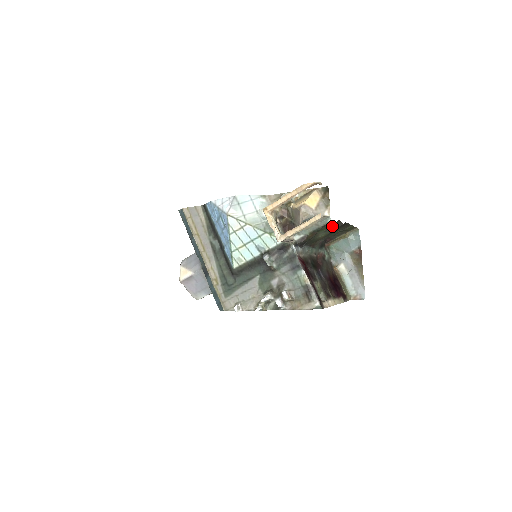
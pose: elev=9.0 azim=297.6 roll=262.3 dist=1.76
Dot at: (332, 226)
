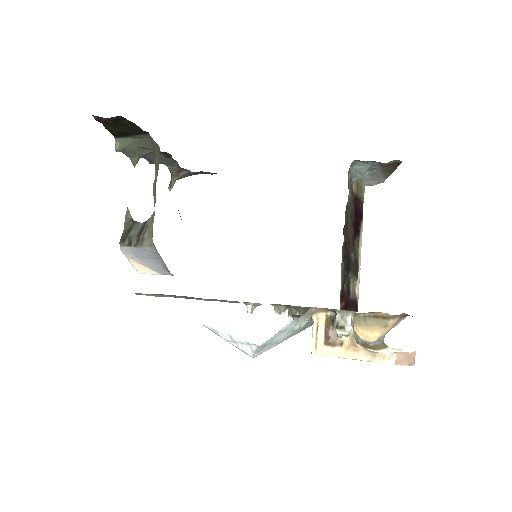
Dot at: occluded
